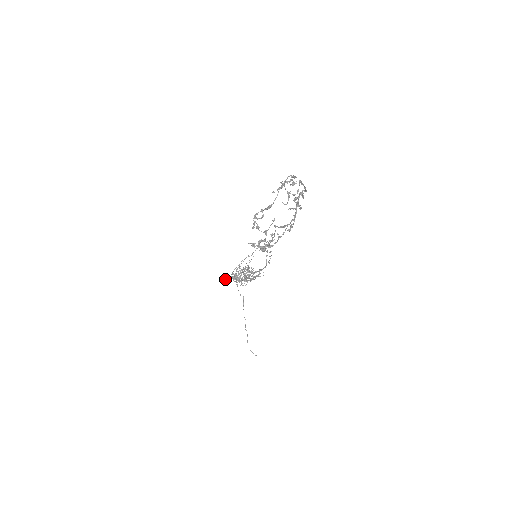
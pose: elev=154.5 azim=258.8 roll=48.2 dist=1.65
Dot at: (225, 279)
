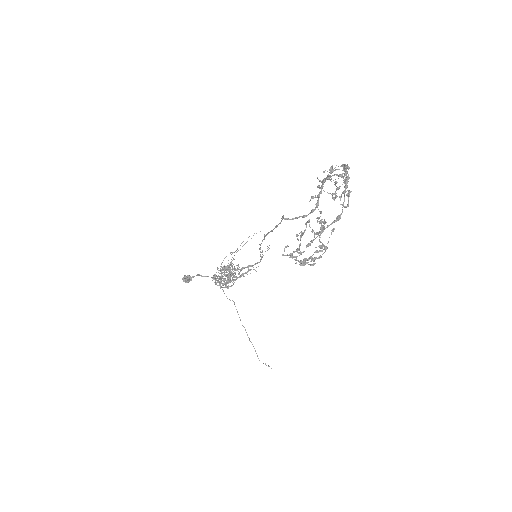
Dot at: (191, 279)
